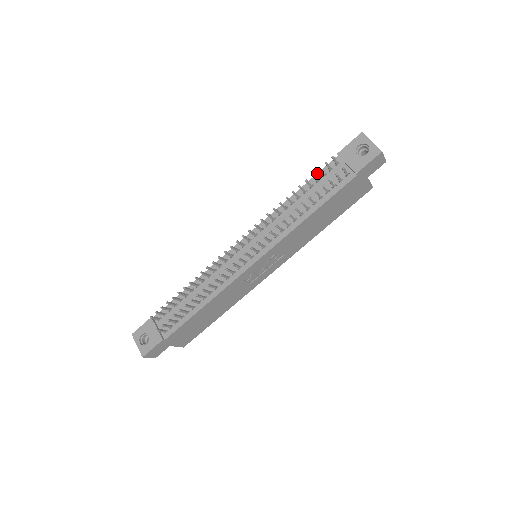
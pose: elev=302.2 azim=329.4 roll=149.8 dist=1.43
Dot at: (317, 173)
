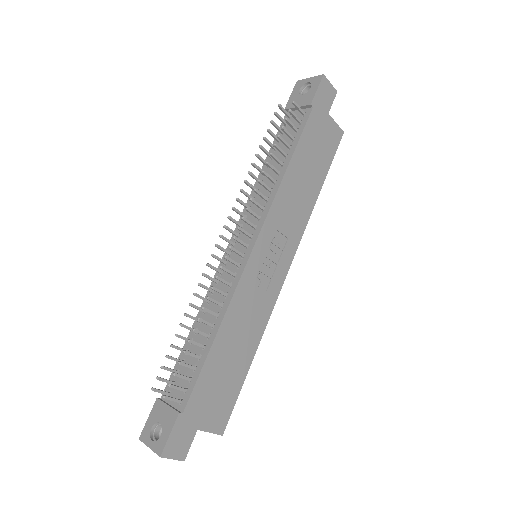
Dot at: occluded
